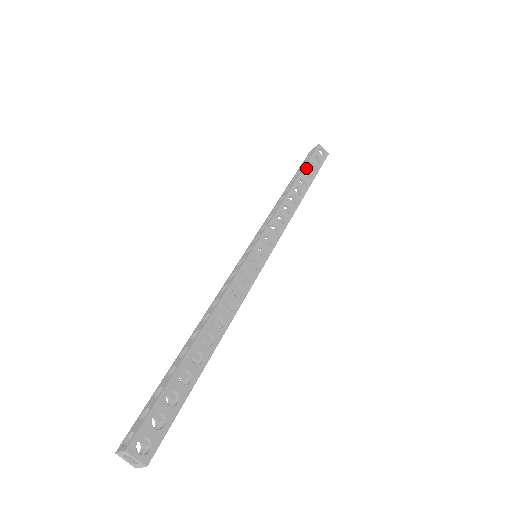
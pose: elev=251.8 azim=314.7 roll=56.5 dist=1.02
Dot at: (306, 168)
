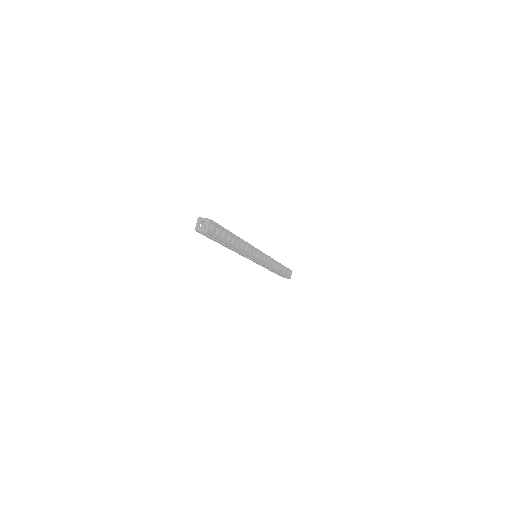
Dot at: (285, 267)
